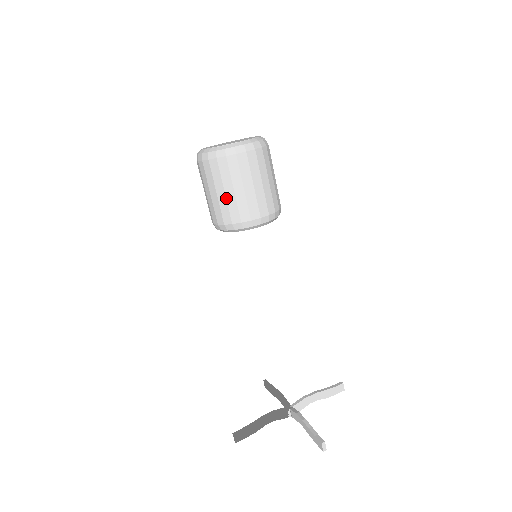
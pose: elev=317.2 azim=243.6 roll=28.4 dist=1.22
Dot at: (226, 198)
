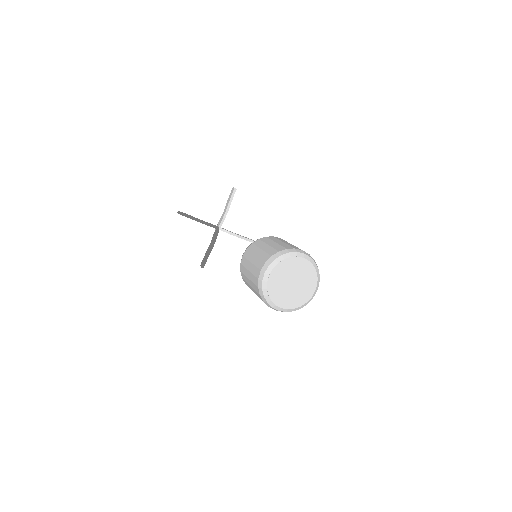
Dot at: occluded
